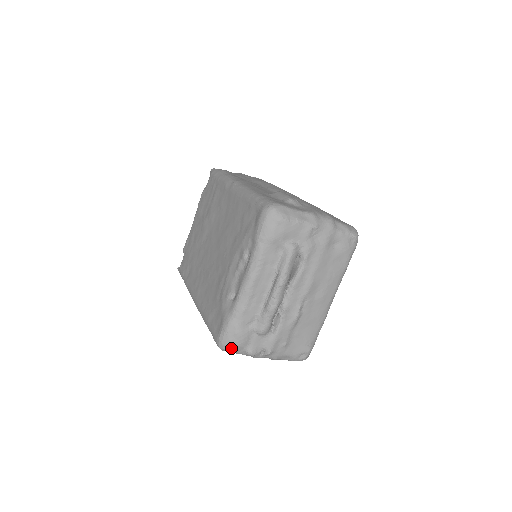
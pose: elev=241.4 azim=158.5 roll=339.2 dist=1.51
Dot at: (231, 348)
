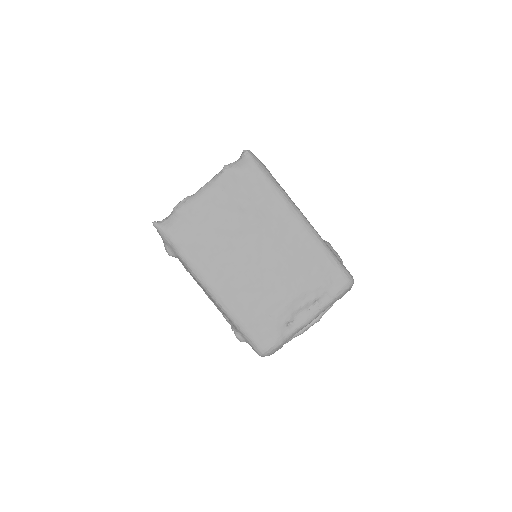
Dot at: occluded
